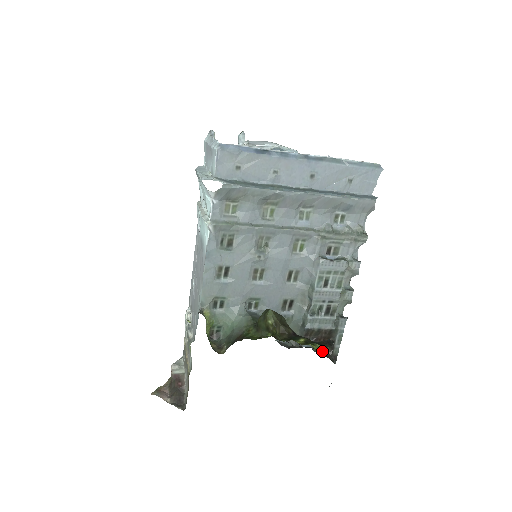
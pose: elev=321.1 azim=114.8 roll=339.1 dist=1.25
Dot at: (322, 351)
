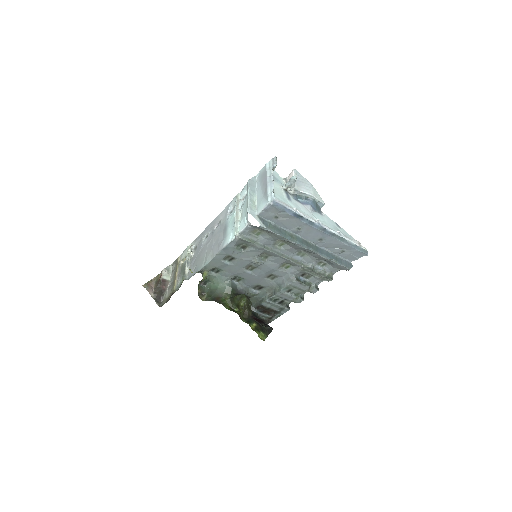
Dot at: (263, 317)
